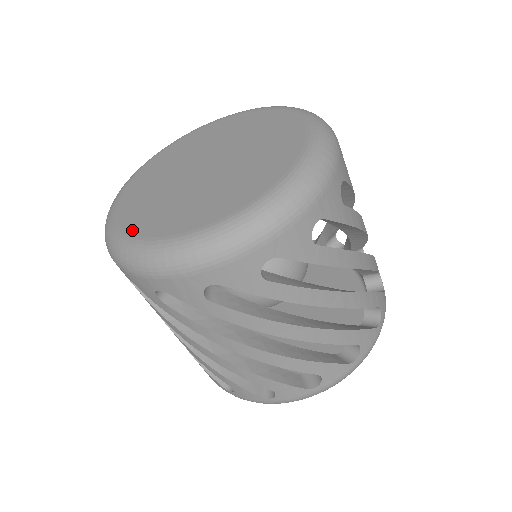
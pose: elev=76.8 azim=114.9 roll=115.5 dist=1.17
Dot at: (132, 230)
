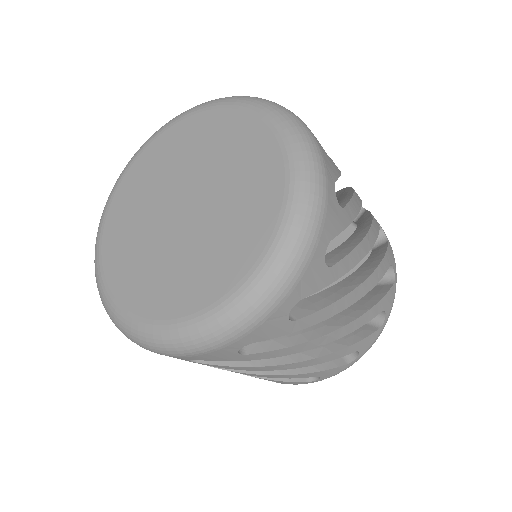
Dot at: (215, 297)
